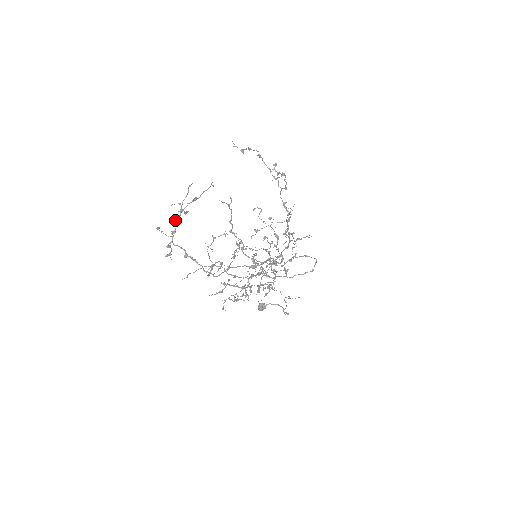
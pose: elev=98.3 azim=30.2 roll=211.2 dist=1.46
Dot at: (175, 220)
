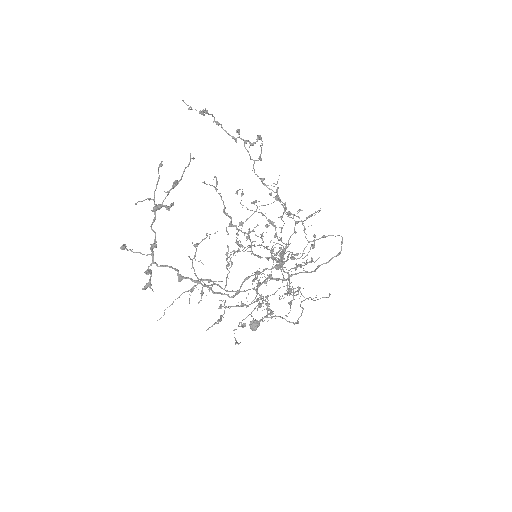
Dot at: occluded
